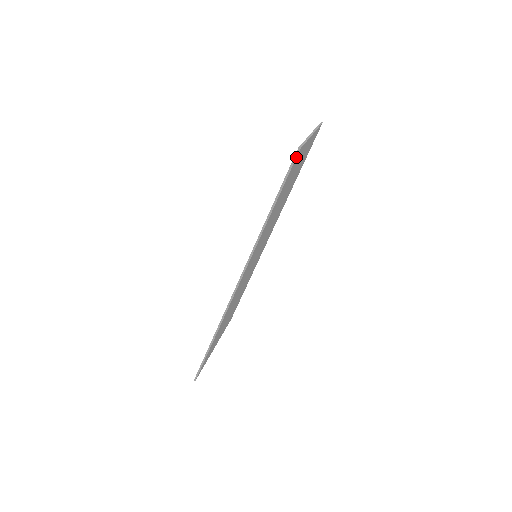
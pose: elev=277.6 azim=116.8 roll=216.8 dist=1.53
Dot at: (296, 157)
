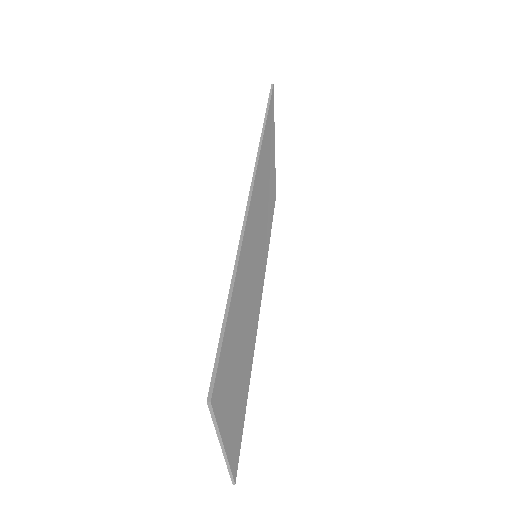
Dot at: (272, 89)
